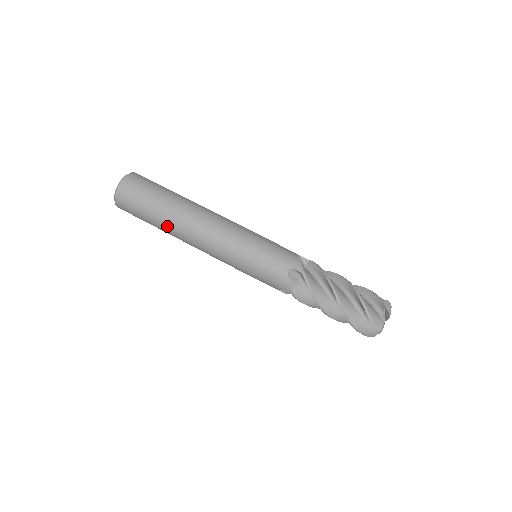
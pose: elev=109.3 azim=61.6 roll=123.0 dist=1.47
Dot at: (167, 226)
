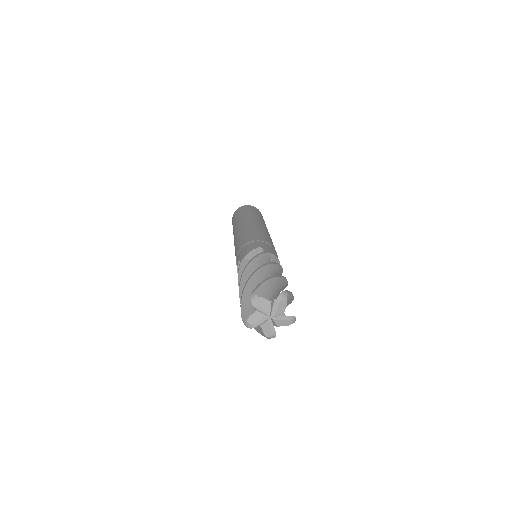
Dot at: (238, 221)
